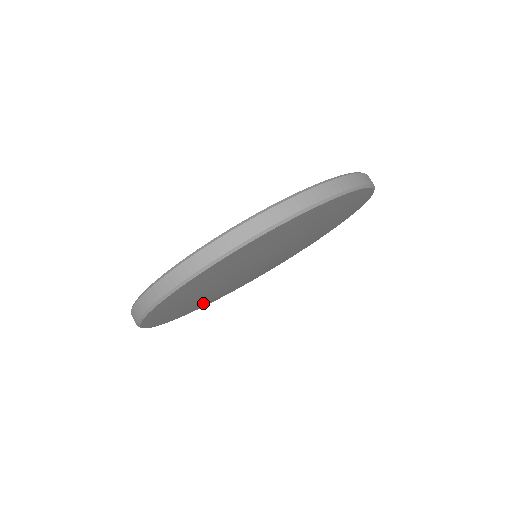
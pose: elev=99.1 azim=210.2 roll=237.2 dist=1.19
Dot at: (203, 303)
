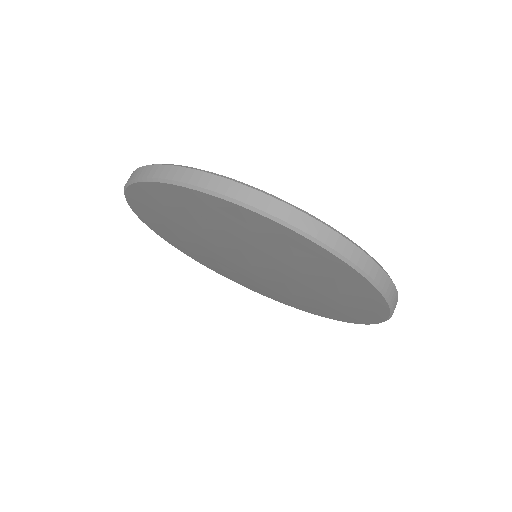
Dot at: (204, 259)
